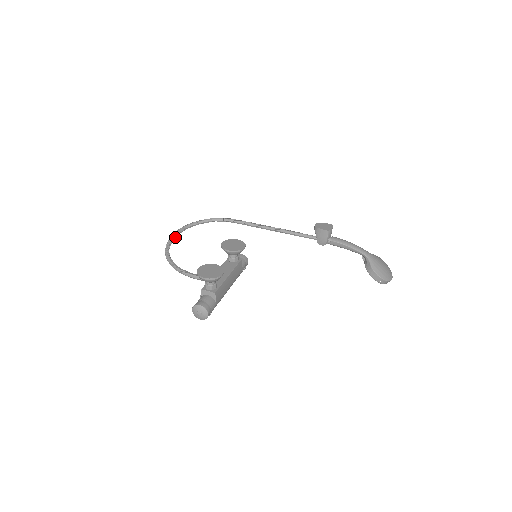
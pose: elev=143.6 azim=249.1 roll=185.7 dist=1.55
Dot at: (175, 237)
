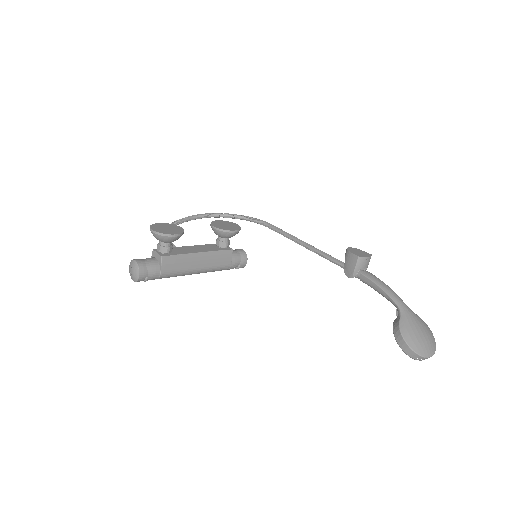
Dot at: (196, 218)
